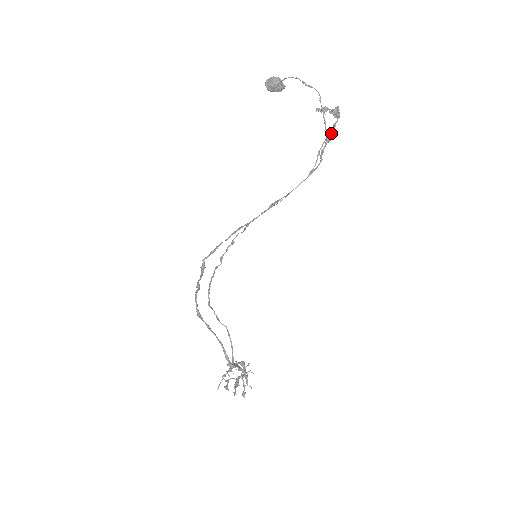
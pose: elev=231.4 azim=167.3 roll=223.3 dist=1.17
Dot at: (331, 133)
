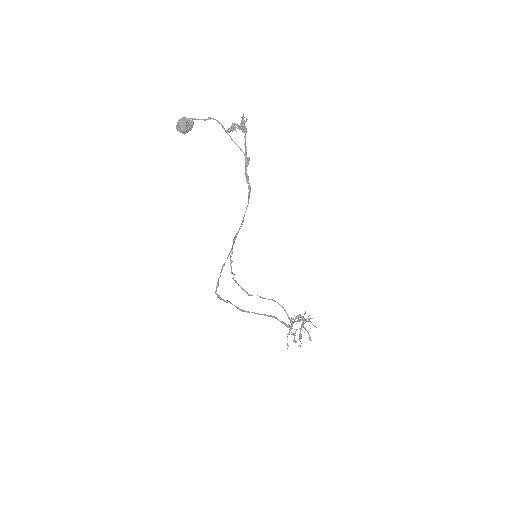
Dot at: (246, 155)
